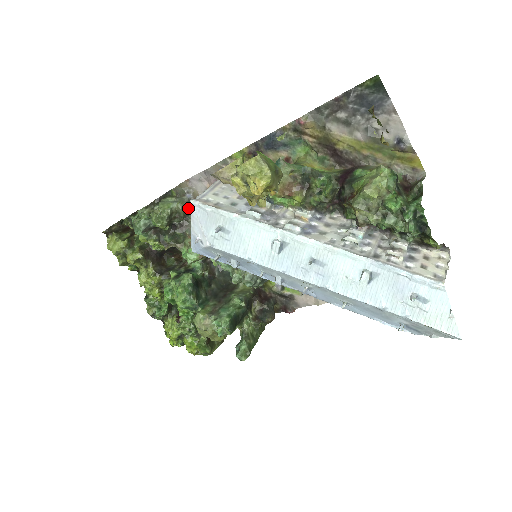
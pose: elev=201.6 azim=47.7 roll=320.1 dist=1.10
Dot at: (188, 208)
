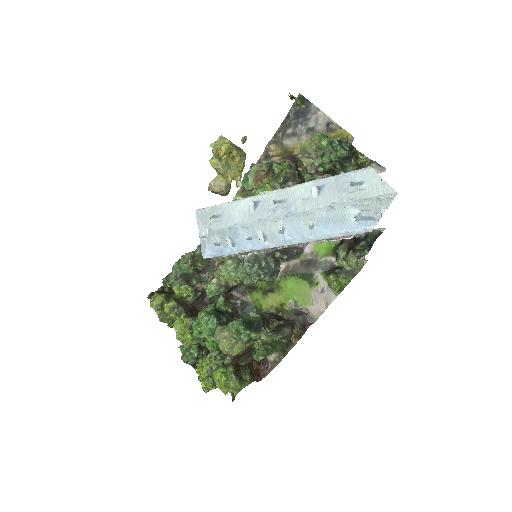
Dot at: occluded
